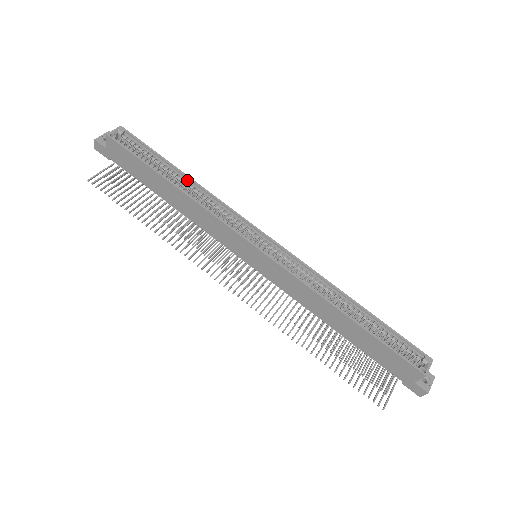
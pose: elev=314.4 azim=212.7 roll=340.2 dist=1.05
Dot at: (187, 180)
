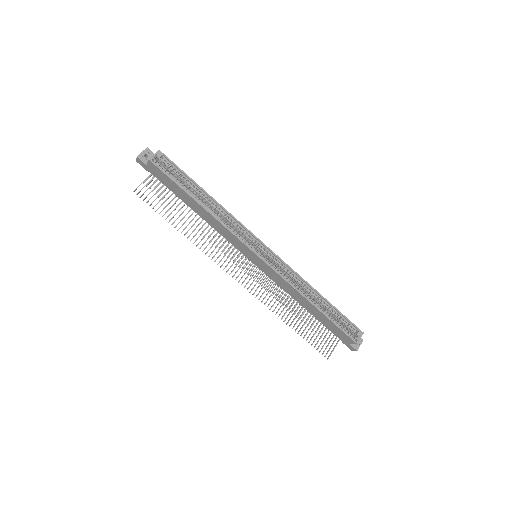
Dot at: (210, 199)
